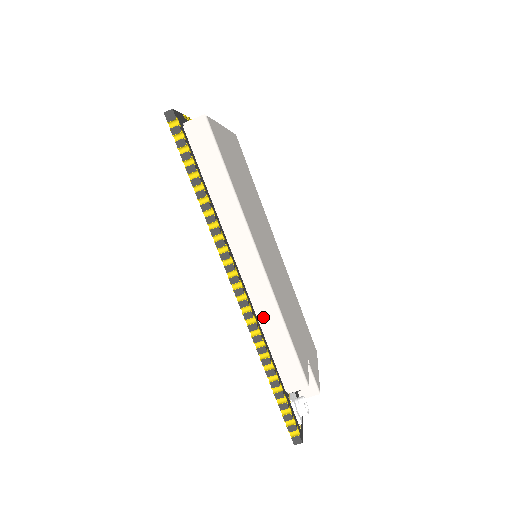
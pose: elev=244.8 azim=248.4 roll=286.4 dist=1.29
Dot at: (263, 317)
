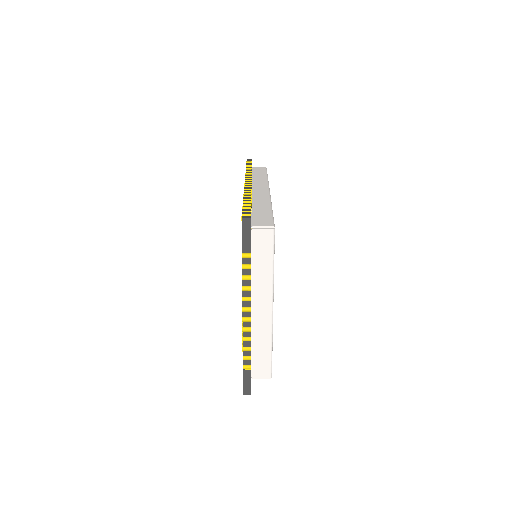
Dot at: occluded
